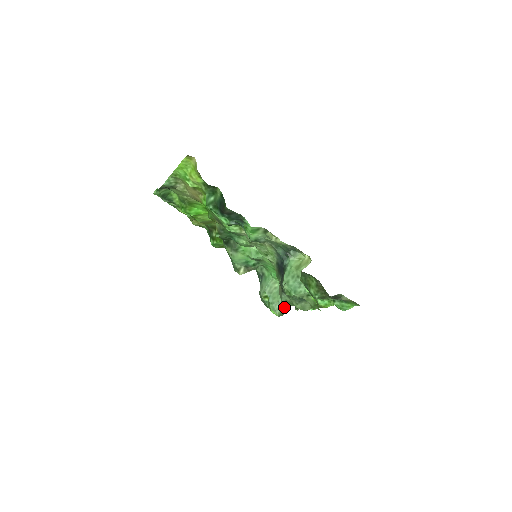
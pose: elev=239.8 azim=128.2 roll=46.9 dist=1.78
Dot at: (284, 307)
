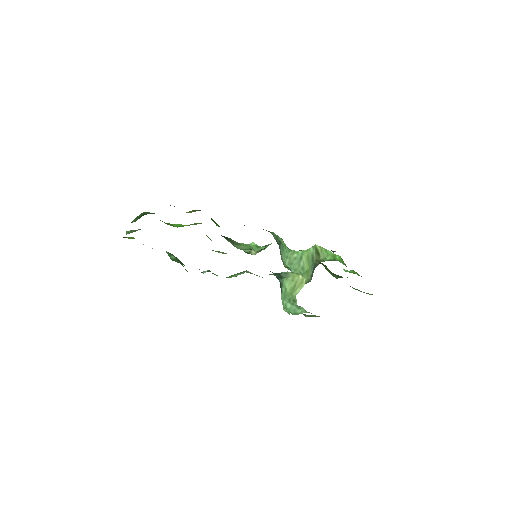
Dot at: (308, 276)
